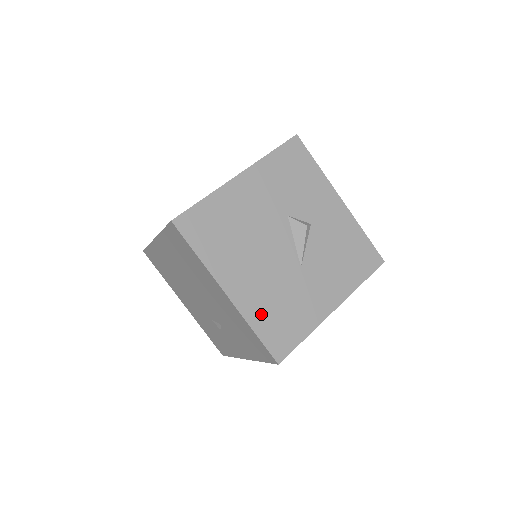
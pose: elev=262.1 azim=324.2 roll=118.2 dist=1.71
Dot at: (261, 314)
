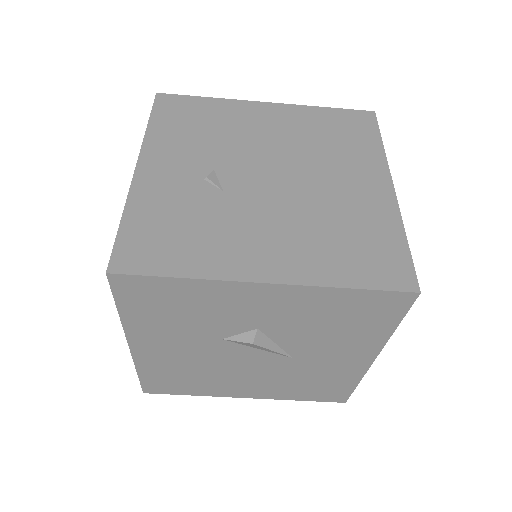
Dot at: (292, 393)
